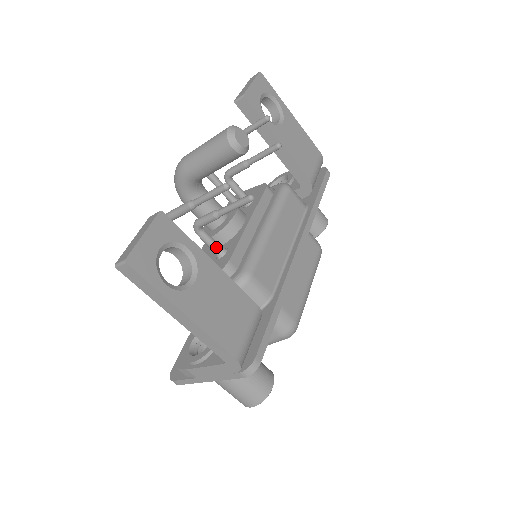
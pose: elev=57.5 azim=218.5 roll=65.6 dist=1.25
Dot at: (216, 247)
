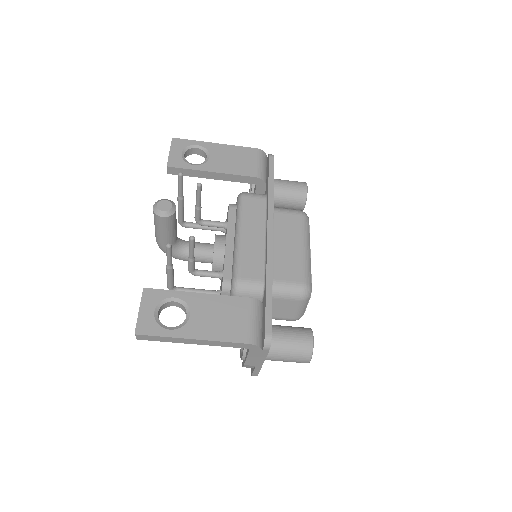
Dot at: (214, 275)
